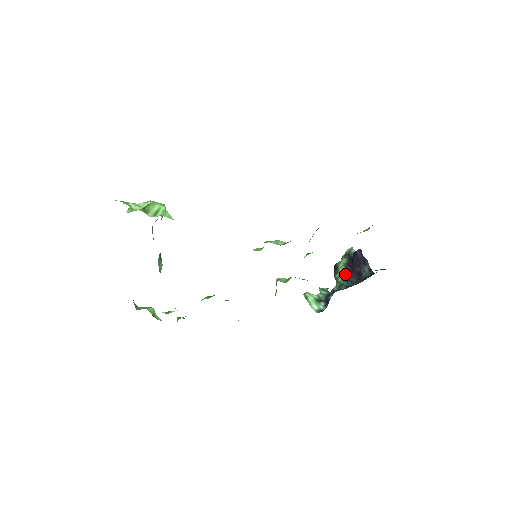
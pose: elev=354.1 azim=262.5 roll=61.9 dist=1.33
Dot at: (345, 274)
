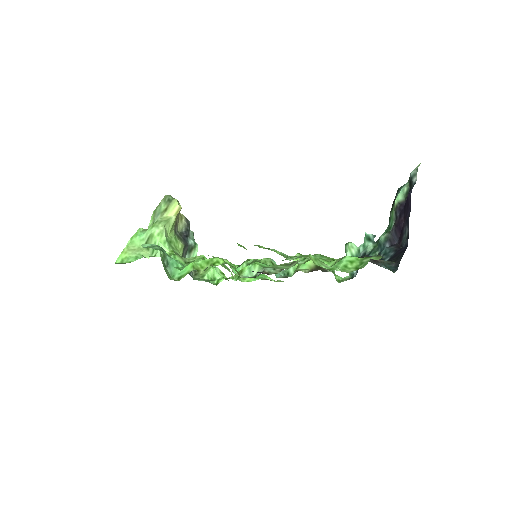
Dot at: (393, 222)
